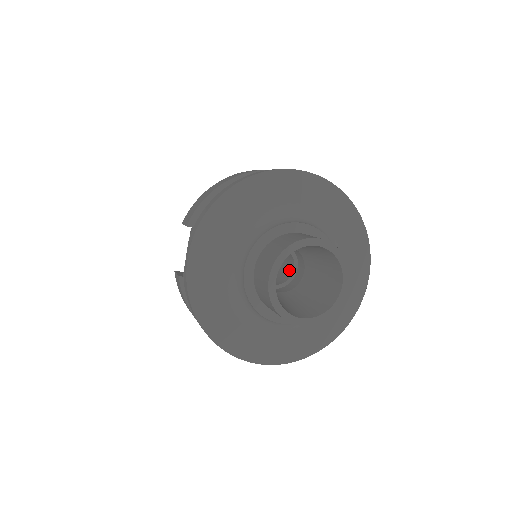
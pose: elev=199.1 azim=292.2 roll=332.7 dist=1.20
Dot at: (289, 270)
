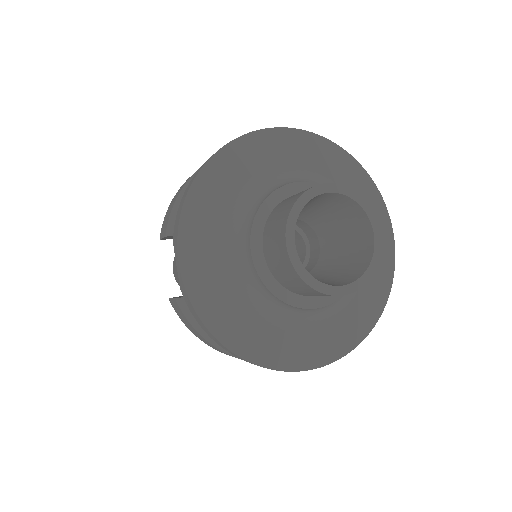
Dot at: (300, 252)
